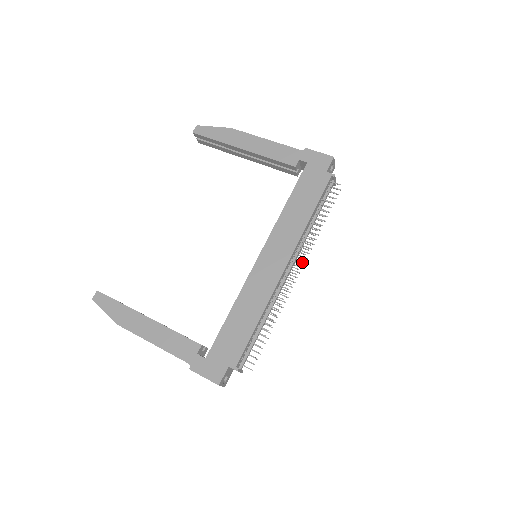
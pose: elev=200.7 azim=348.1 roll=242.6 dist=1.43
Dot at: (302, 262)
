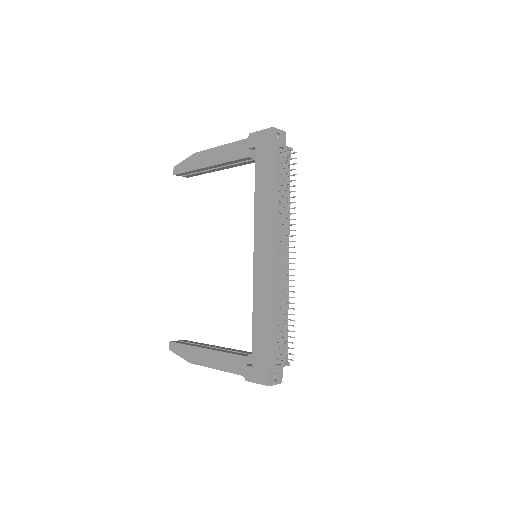
Dot at: (292, 241)
